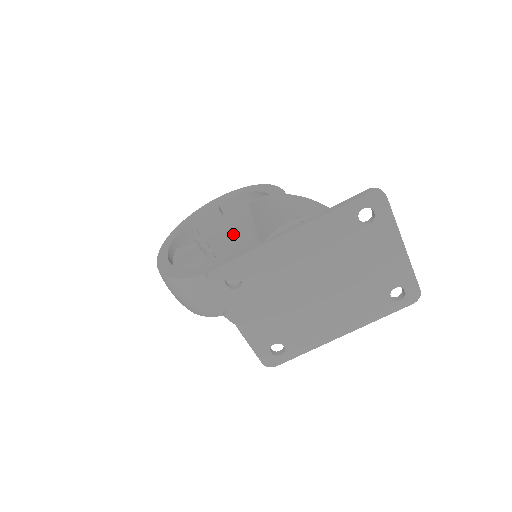
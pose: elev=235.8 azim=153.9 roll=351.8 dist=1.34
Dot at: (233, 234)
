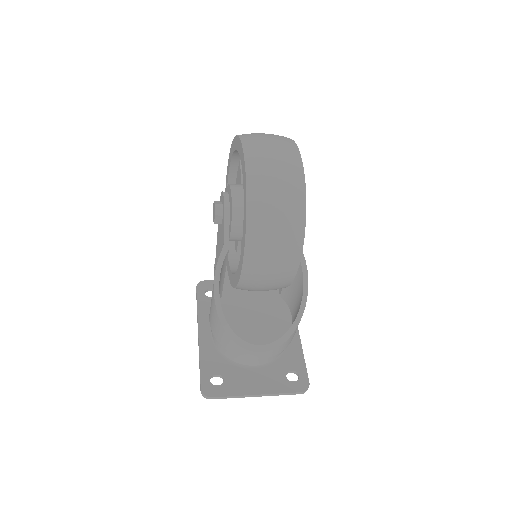
Dot at: occluded
